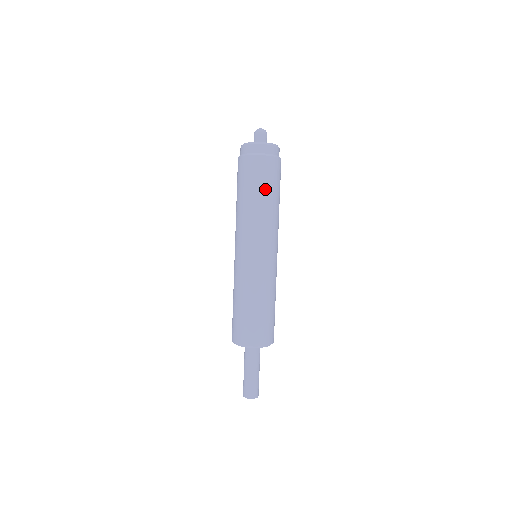
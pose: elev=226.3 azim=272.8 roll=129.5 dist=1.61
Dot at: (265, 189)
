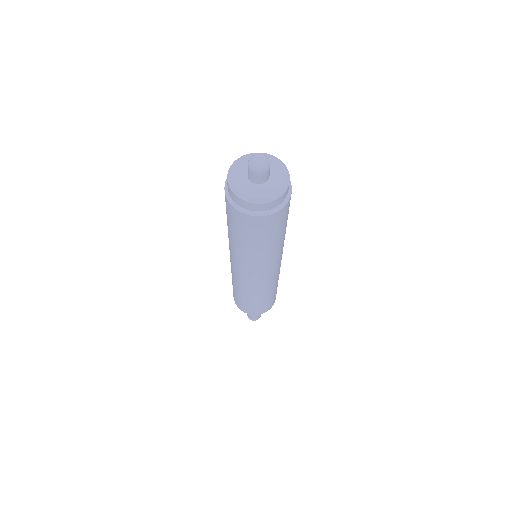
Dot at: (266, 240)
